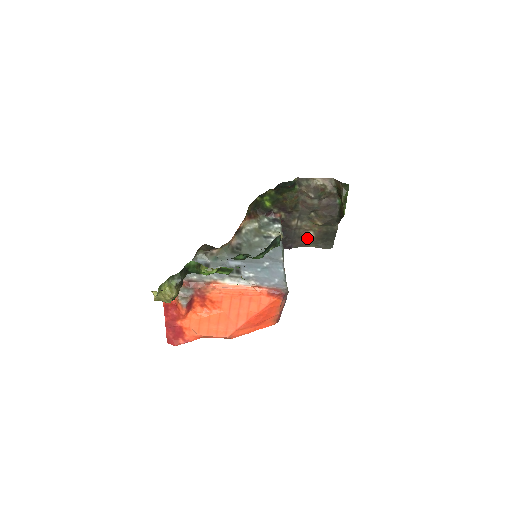
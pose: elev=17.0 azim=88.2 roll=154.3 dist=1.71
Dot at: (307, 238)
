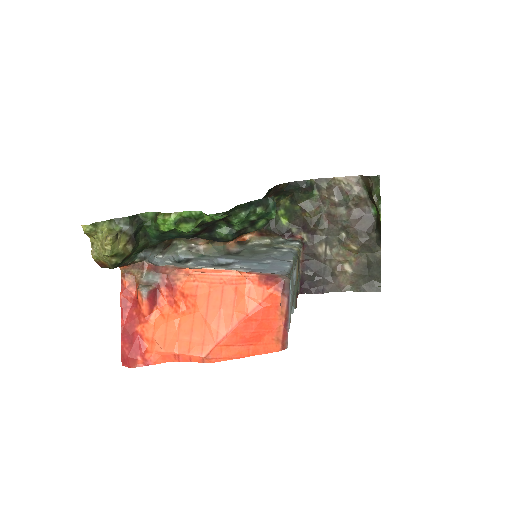
Dot at: (343, 276)
